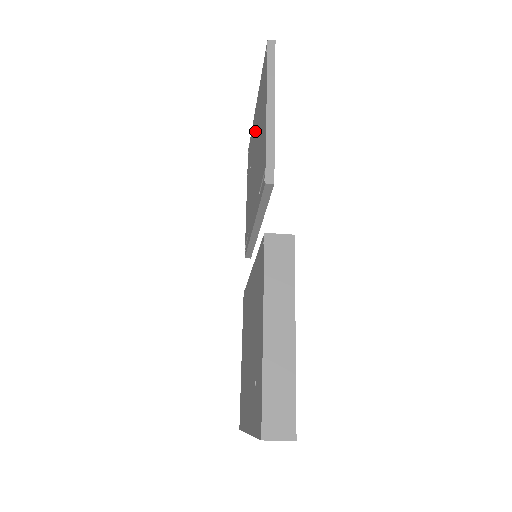
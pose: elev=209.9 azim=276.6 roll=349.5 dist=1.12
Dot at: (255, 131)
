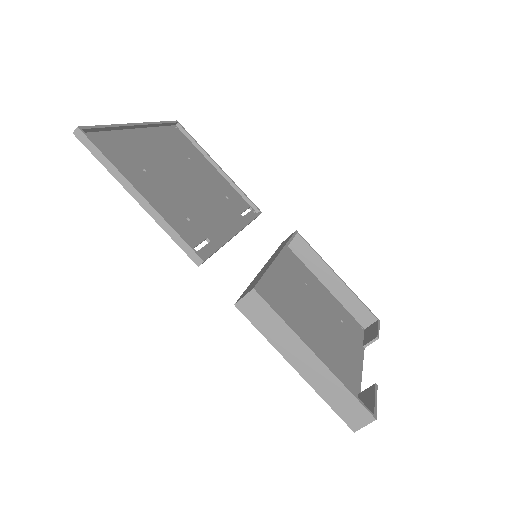
Dot at: occluded
